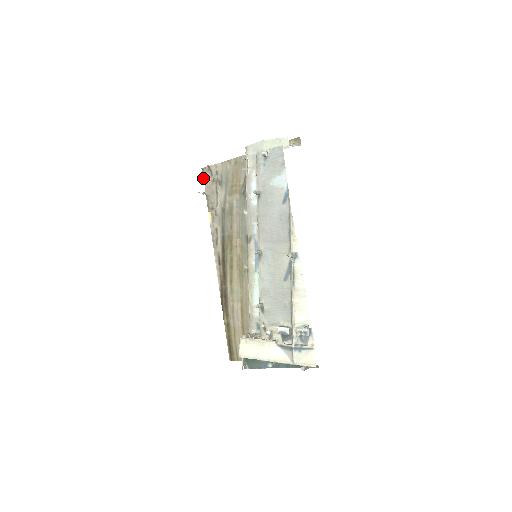
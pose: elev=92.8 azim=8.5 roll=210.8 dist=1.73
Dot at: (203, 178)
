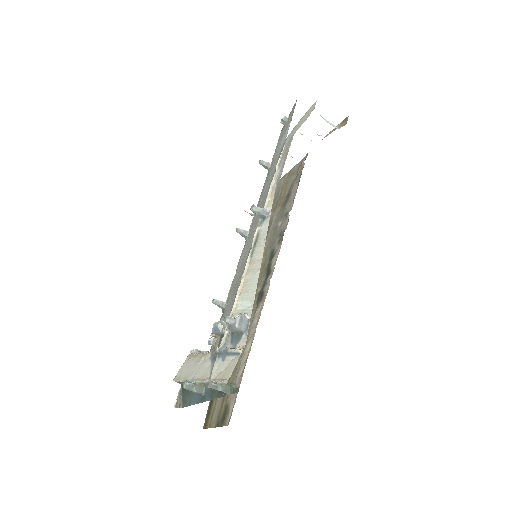
Dot at: occluded
